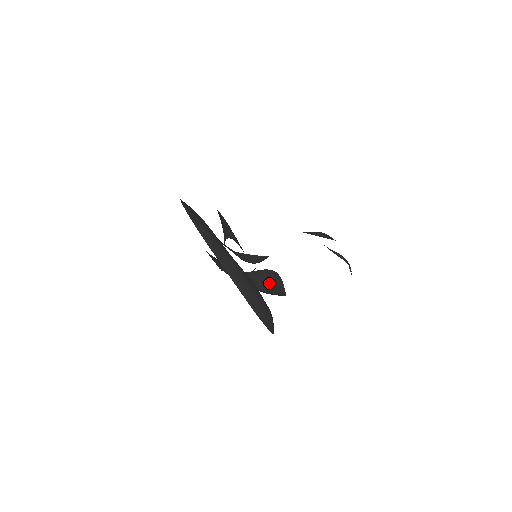
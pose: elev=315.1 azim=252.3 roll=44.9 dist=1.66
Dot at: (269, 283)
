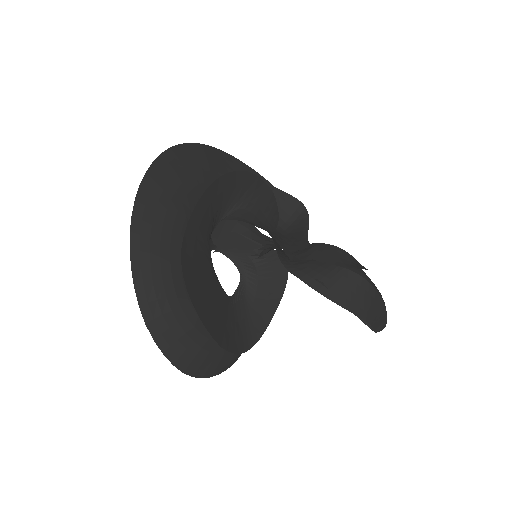
Dot at: (267, 288)
